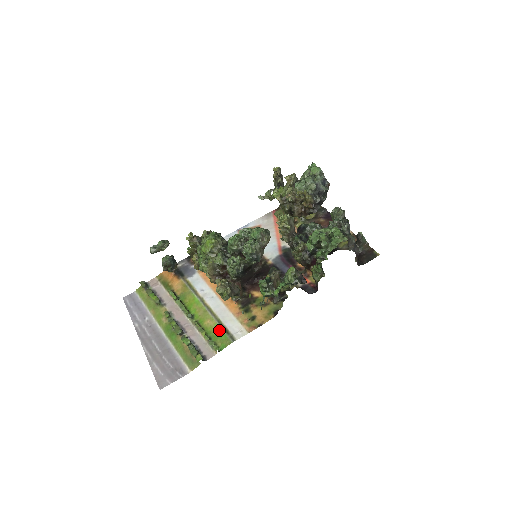
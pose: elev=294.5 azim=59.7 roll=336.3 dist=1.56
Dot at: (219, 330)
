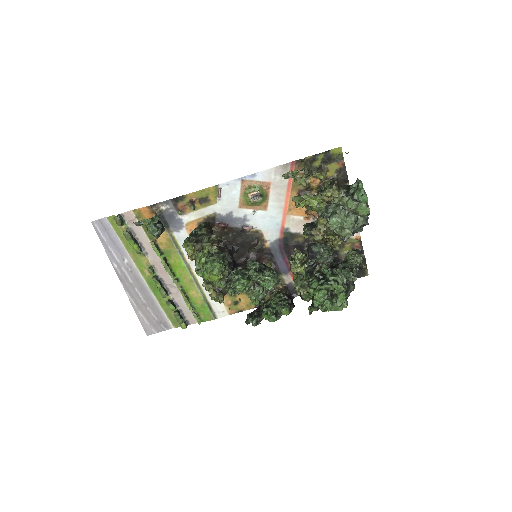
Dot at: (203, 305)
